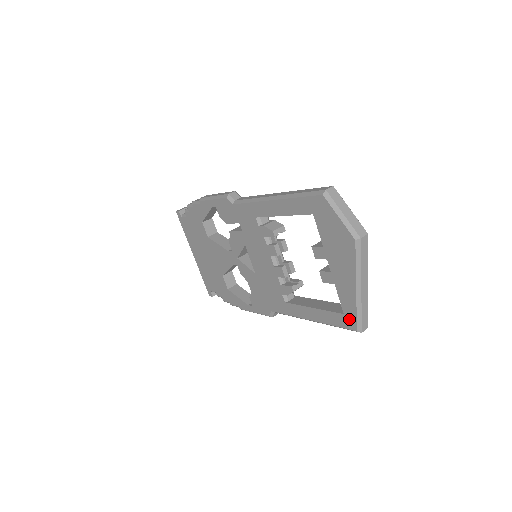
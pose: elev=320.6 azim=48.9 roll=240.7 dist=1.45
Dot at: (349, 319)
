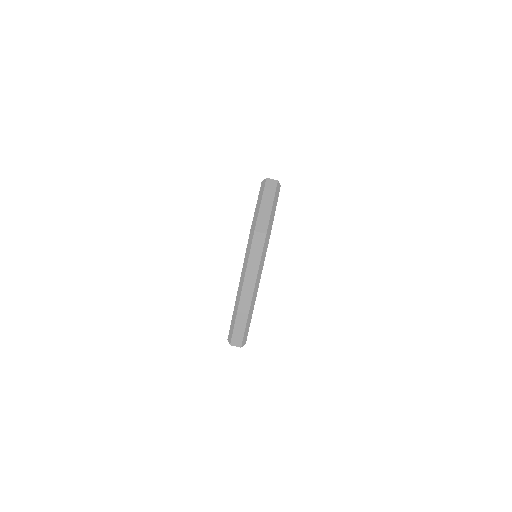
Dot at: occluded
